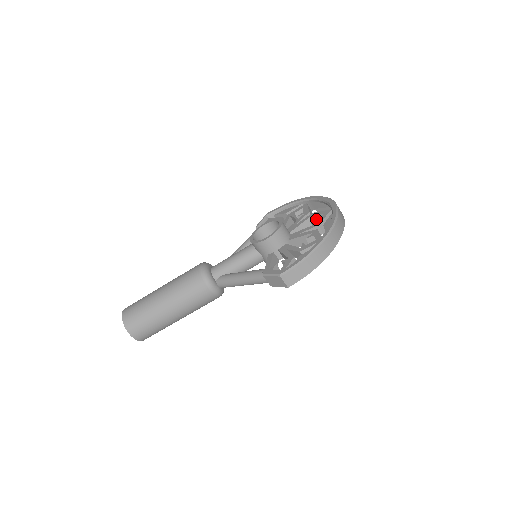
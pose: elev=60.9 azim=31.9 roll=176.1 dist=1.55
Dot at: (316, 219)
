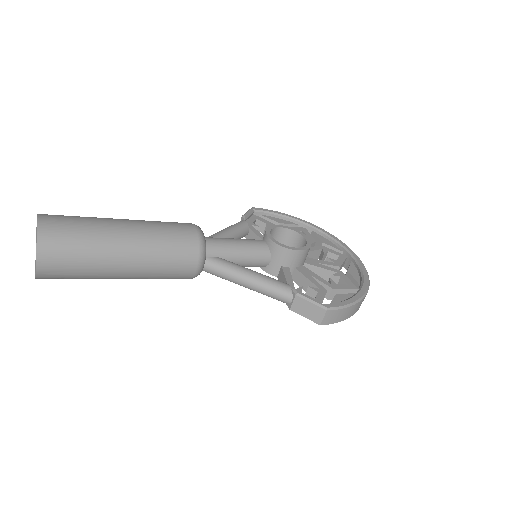
Dot at: (326, 255)
